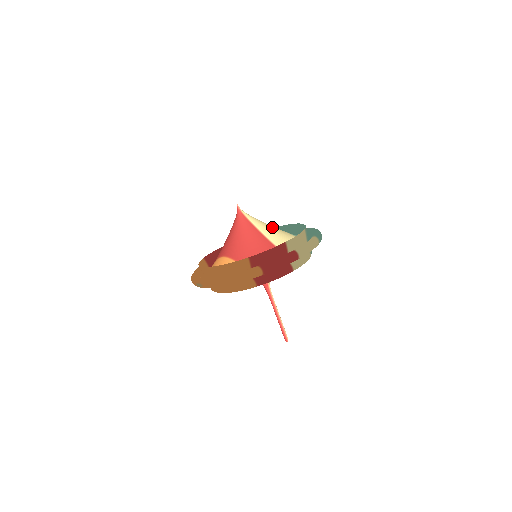
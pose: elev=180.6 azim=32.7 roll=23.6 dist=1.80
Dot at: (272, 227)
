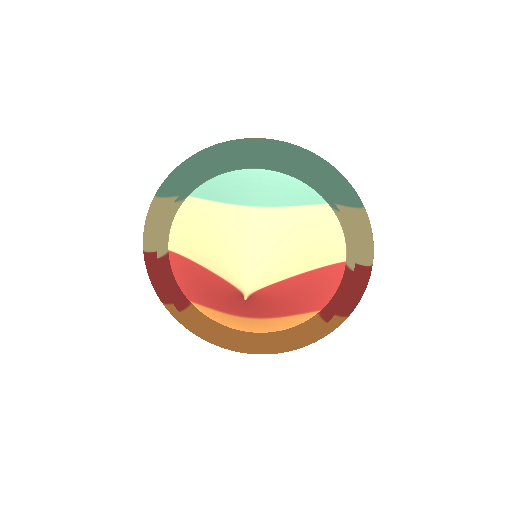
Dot at: (286, 243)
